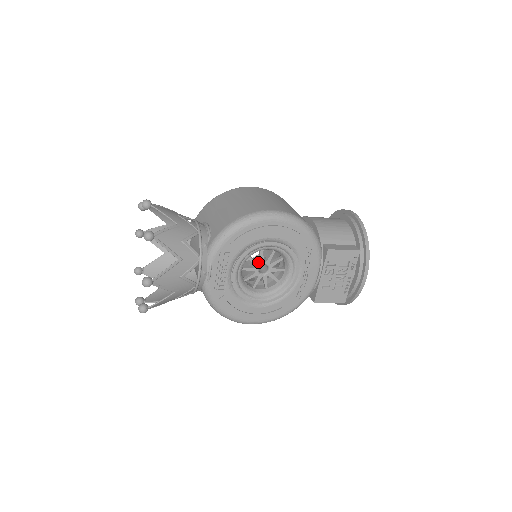
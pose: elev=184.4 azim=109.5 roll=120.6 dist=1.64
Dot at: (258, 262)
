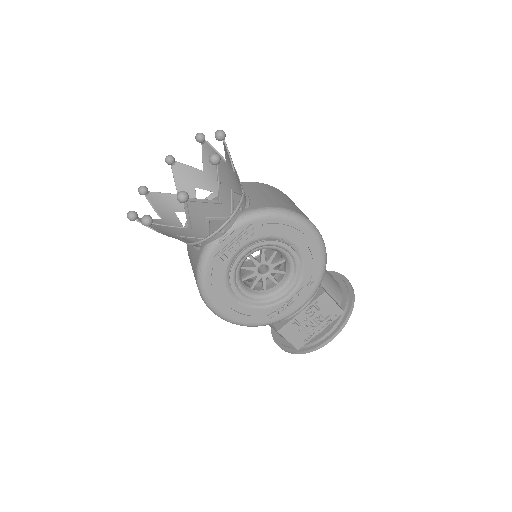
Dot at: (265, 260)
